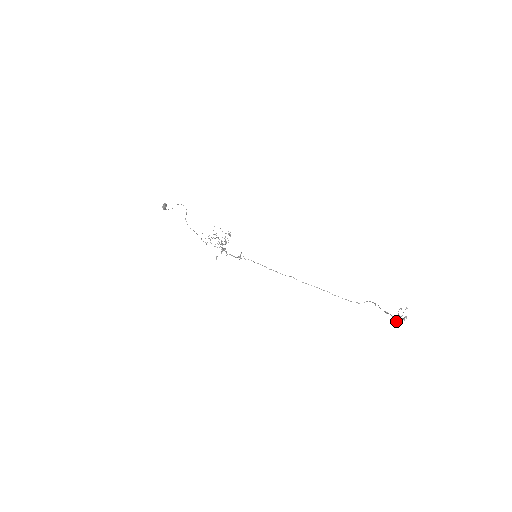
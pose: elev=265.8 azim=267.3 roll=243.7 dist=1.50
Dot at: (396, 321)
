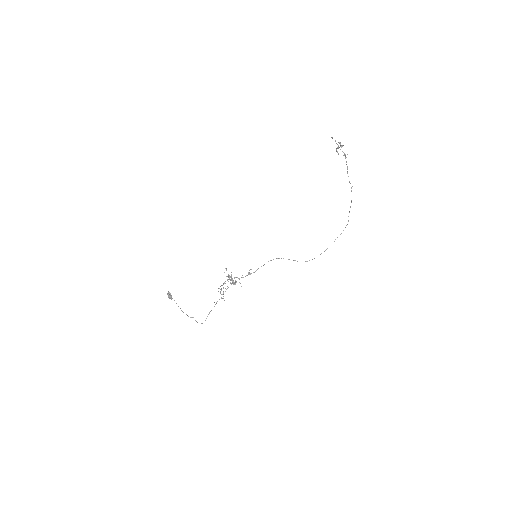
Dot at: (342, 151)
